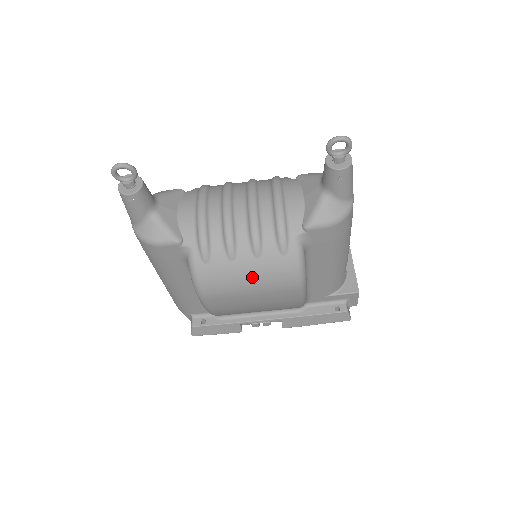
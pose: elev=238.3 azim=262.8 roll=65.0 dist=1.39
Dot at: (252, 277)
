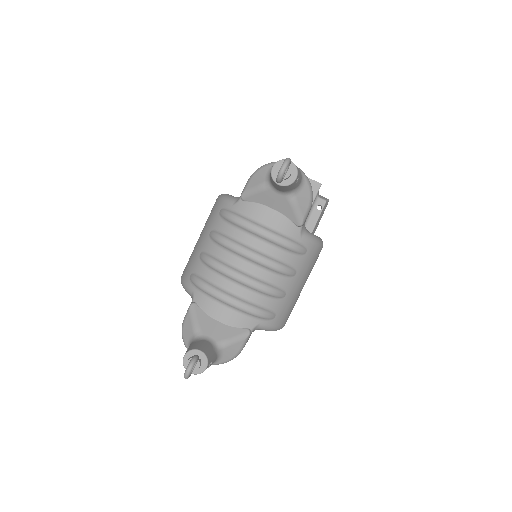
Dot at: (301, 284)
